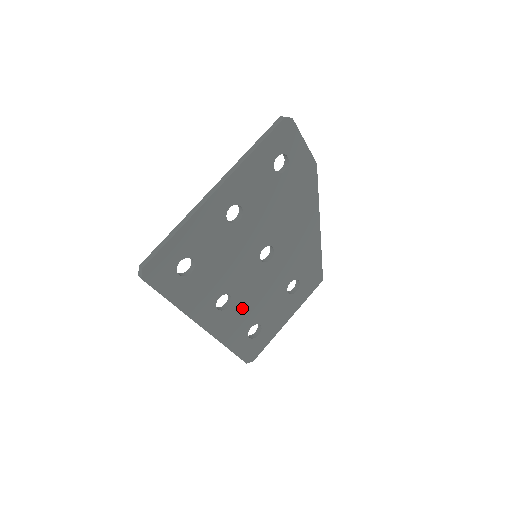
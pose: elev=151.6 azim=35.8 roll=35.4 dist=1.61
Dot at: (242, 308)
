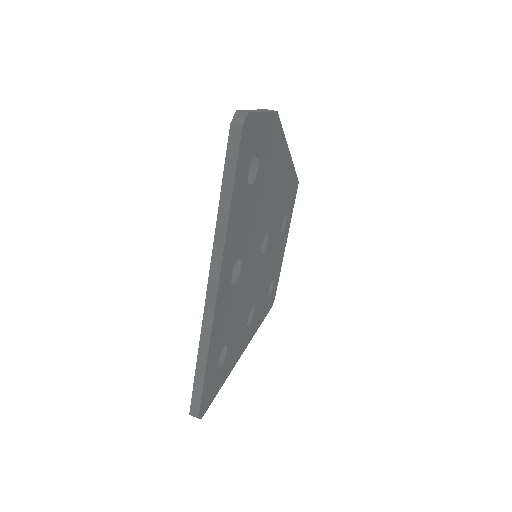
Dot at: (261, 296)
